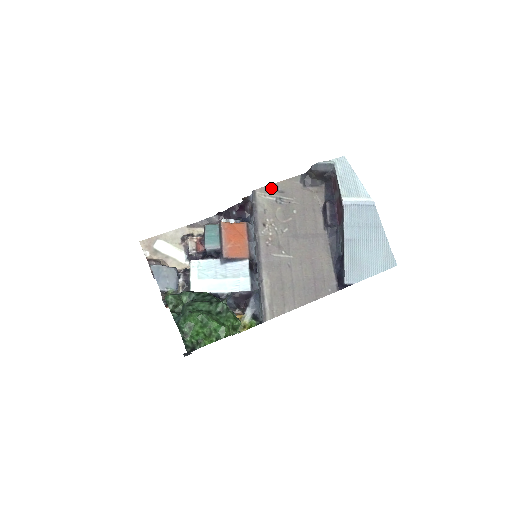
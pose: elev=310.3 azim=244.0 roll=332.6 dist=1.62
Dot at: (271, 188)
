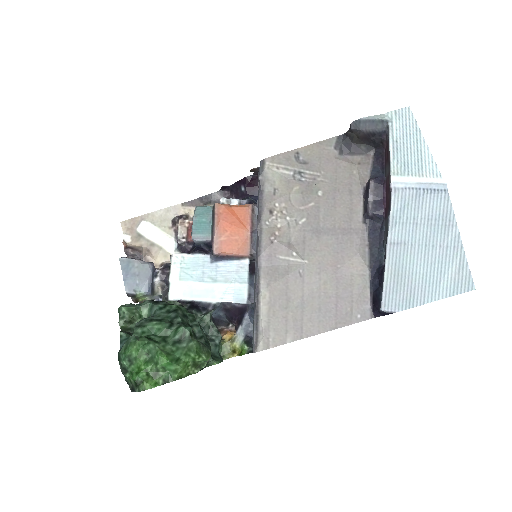
Dot at: (288, 156)
